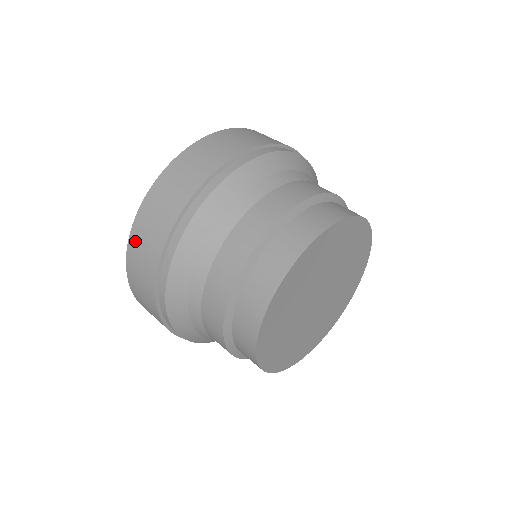
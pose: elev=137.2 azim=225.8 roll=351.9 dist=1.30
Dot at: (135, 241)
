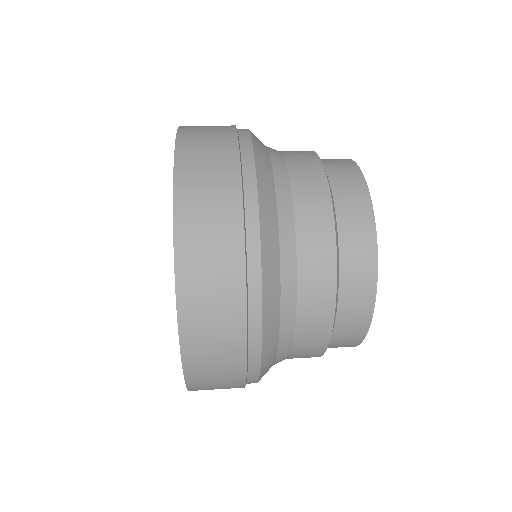
Dot at: (191, 310)
